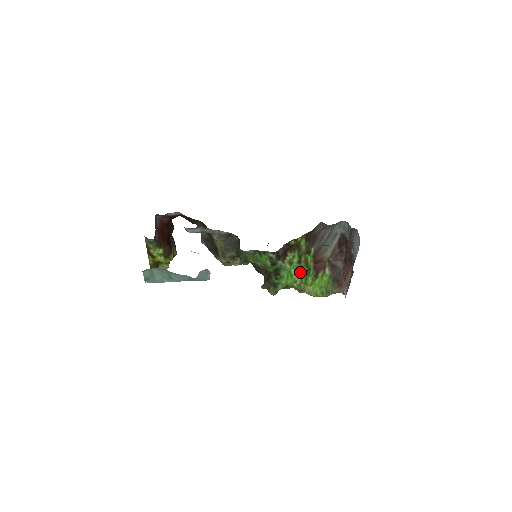
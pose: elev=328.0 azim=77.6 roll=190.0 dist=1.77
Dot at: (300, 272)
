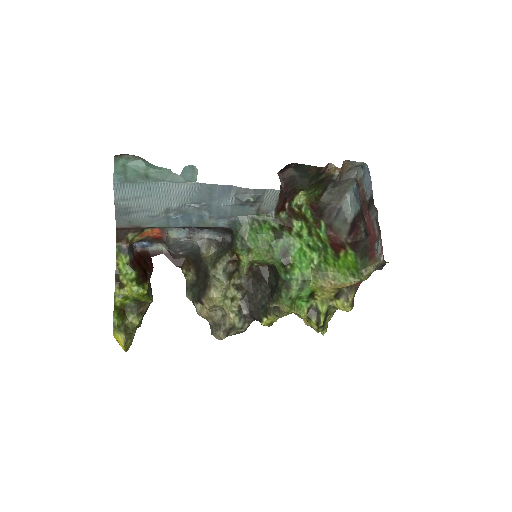
Dot at: (314, 248)
